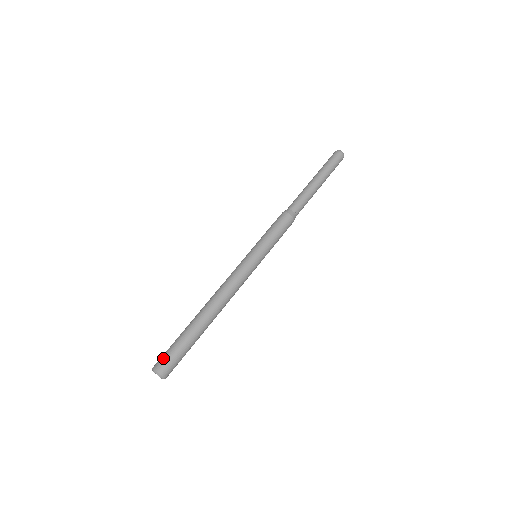
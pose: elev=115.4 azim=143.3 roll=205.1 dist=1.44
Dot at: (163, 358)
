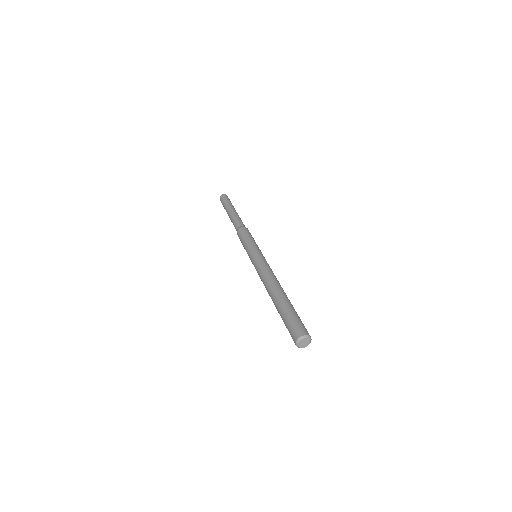
Dot at: (296, 327)
